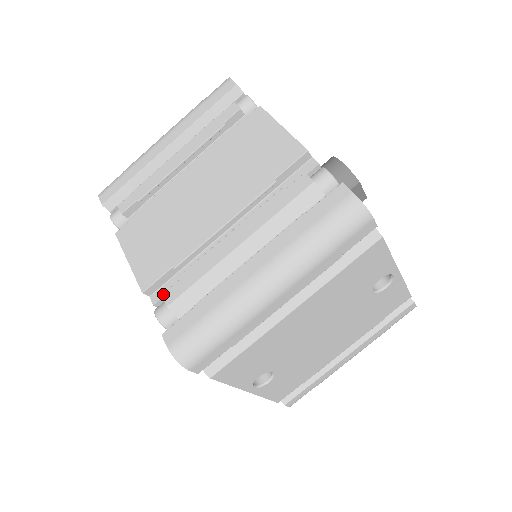
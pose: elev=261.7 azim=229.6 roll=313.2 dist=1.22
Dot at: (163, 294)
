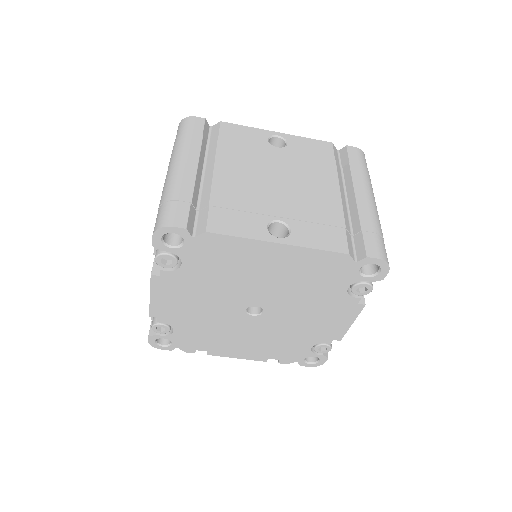
Dot at: (153, 253)
